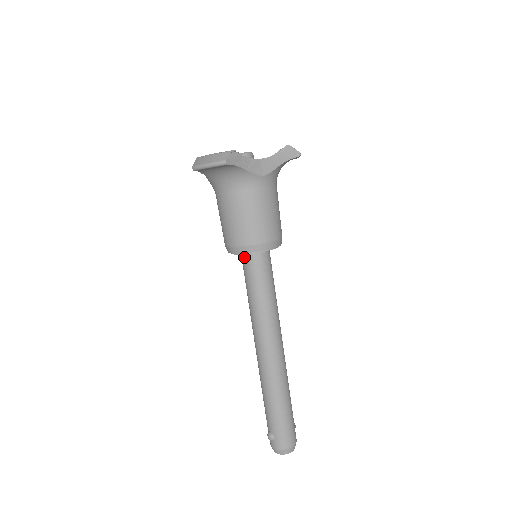
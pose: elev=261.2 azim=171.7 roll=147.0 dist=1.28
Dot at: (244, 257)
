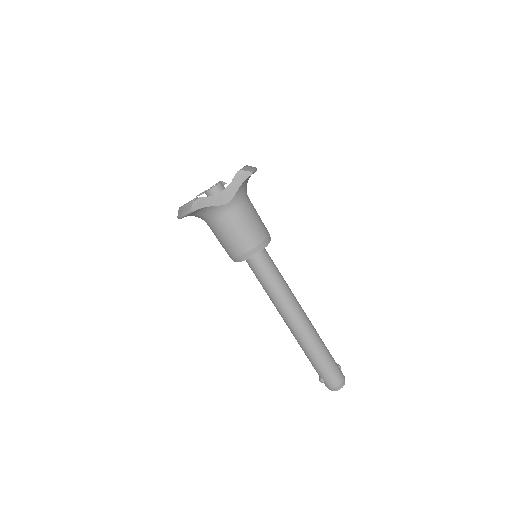
Dot at: (246, 261)
